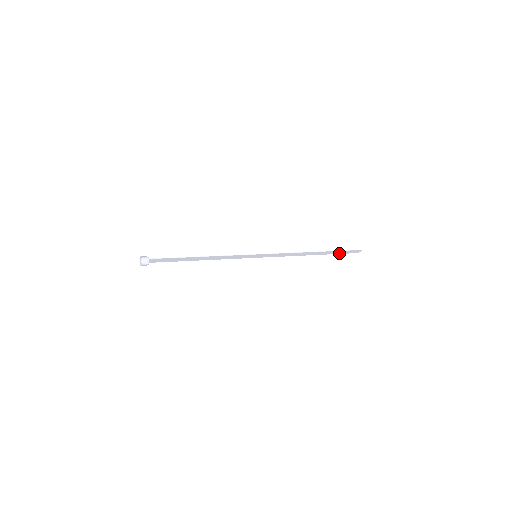
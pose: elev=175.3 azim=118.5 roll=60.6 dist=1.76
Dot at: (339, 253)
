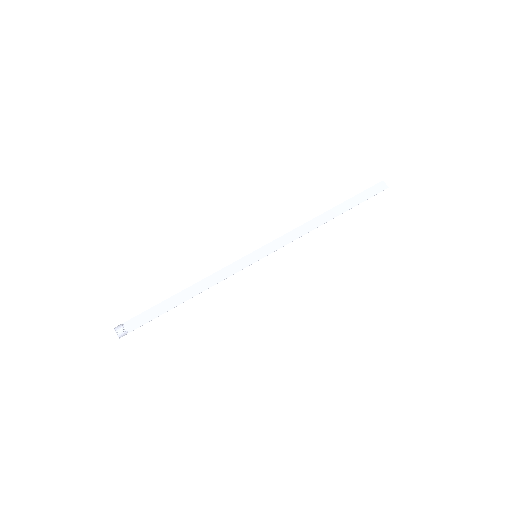
Dot at: (359, 195)
